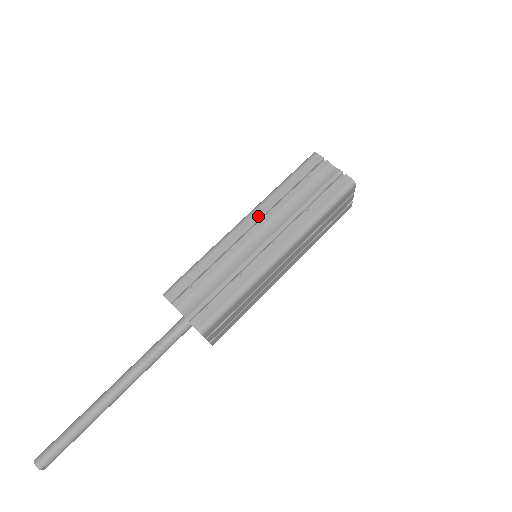
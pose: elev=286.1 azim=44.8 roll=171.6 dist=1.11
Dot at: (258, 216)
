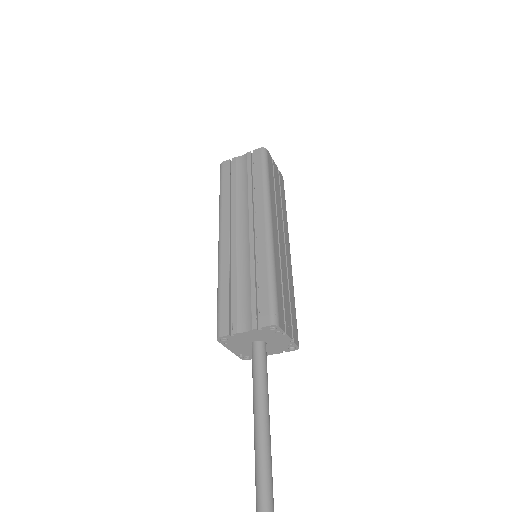
Dot at: (226, 225)
